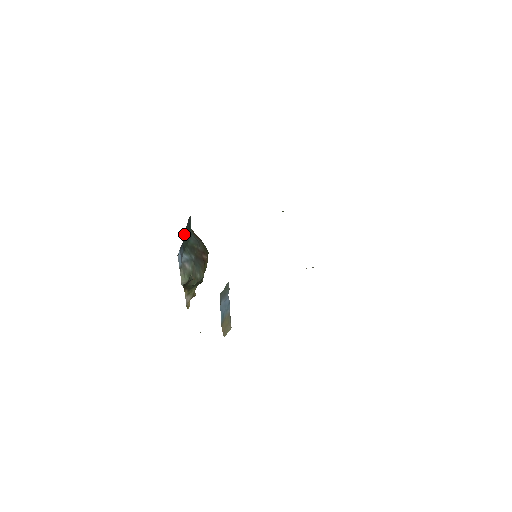
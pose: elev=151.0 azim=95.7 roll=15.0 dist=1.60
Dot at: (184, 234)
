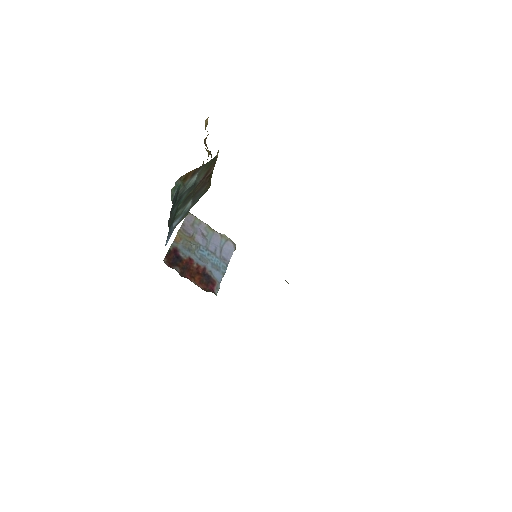
Dot at: (169, 221)
